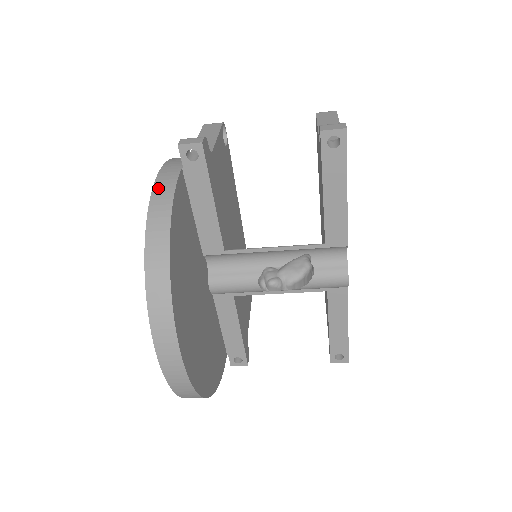
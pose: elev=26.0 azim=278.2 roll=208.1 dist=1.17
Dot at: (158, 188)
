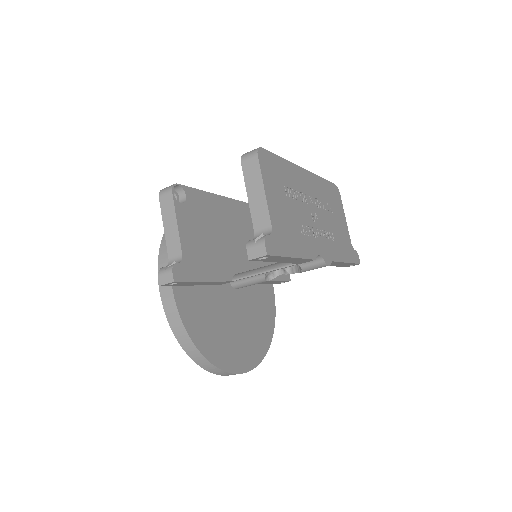
Dot at: (168, 313)
